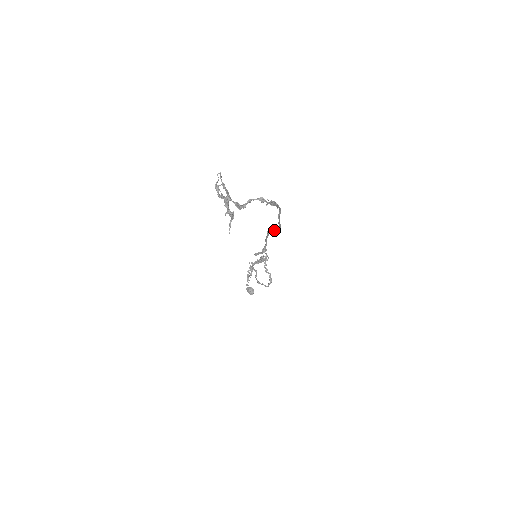
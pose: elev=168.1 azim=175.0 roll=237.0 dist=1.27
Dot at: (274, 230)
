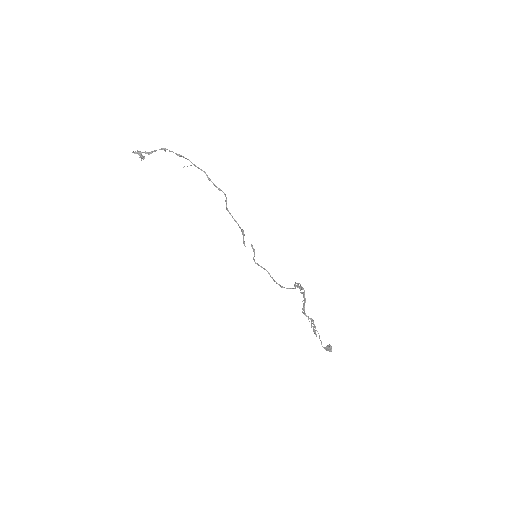
Dot at: (226, 201)
